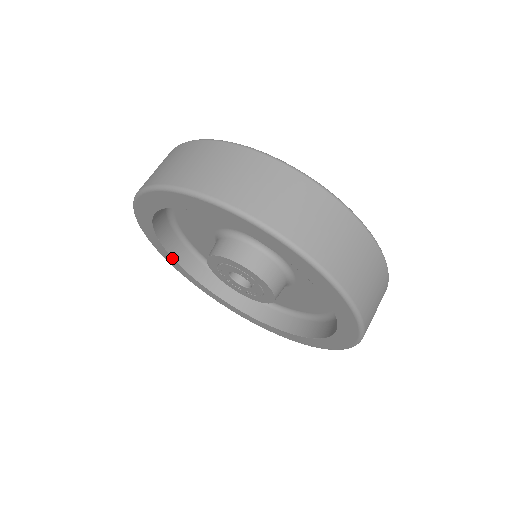
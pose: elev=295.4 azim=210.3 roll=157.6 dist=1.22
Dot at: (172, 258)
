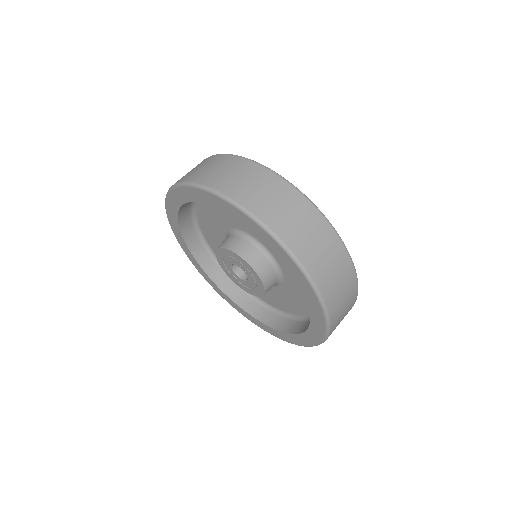
Dot at: (180, 231)
